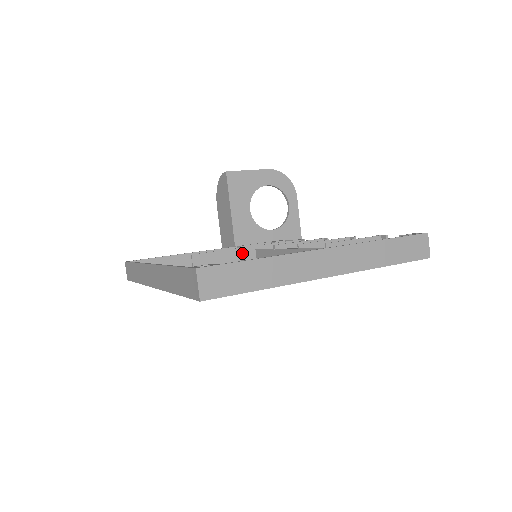
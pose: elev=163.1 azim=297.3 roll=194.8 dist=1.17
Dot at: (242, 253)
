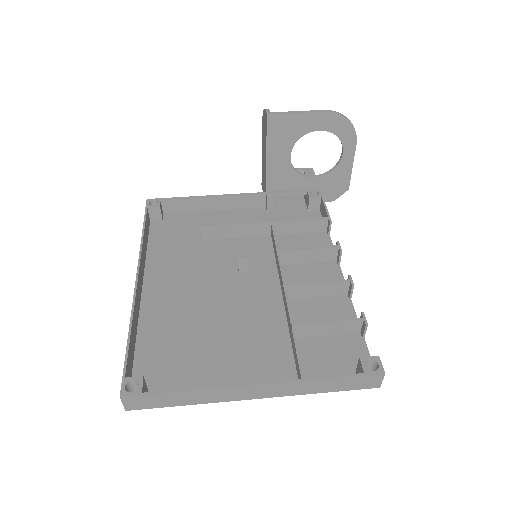
Dot at: (238, 259)
